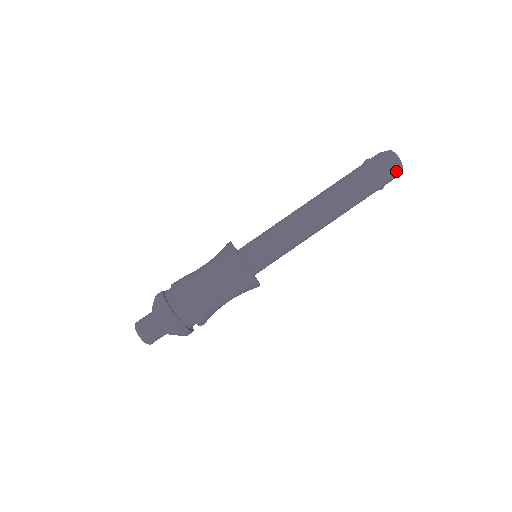
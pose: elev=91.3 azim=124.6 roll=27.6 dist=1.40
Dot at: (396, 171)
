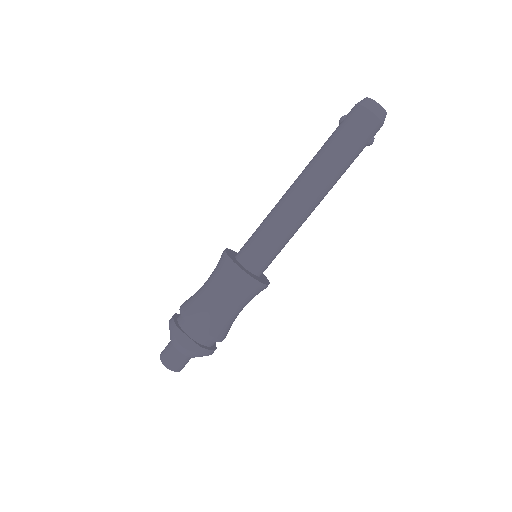
Dot at: (373, 114)
